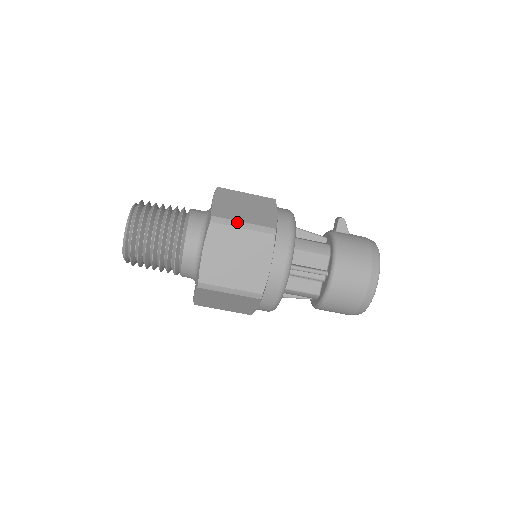
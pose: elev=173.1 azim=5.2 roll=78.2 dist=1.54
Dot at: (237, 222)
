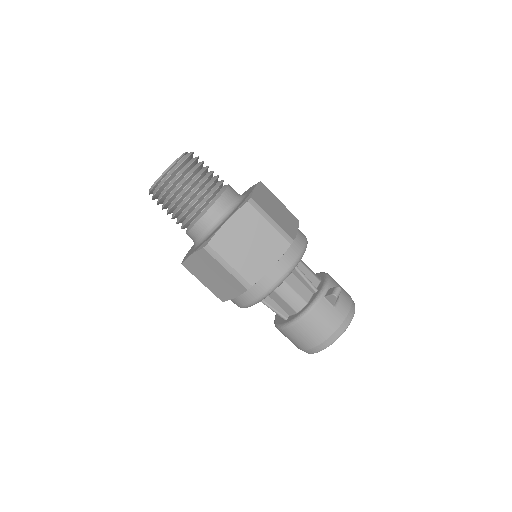
Dot at: (224, 262)
